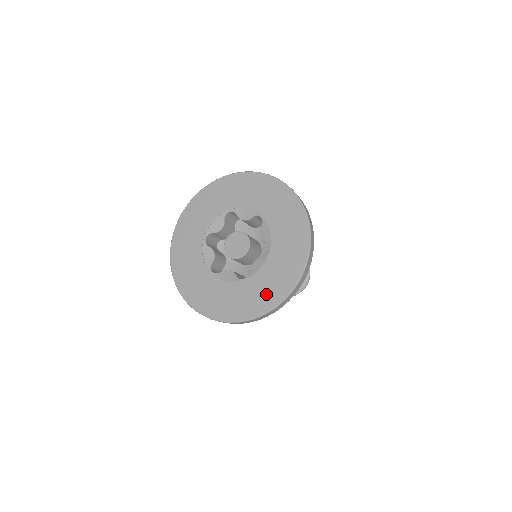
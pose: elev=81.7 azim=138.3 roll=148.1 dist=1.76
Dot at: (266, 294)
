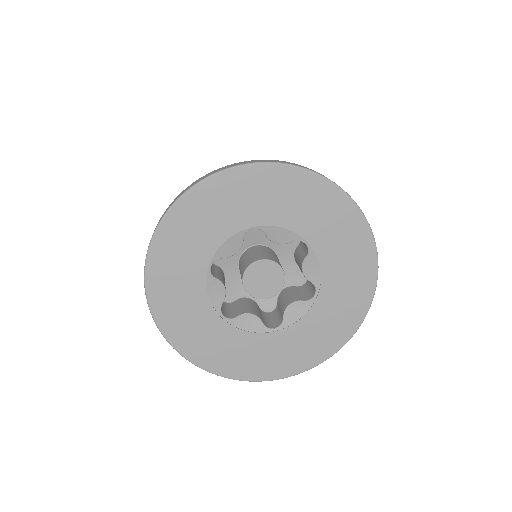
Dot at: (355, 277)
